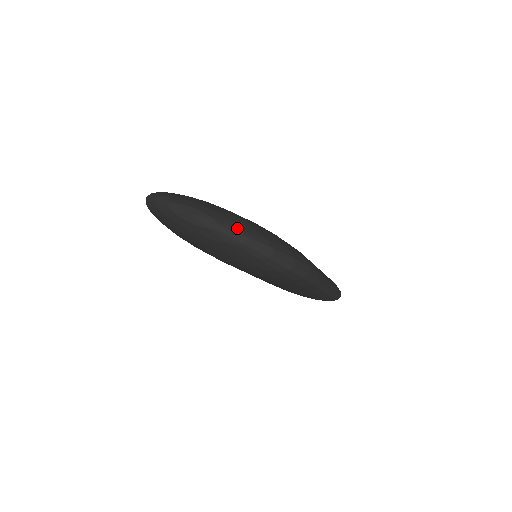
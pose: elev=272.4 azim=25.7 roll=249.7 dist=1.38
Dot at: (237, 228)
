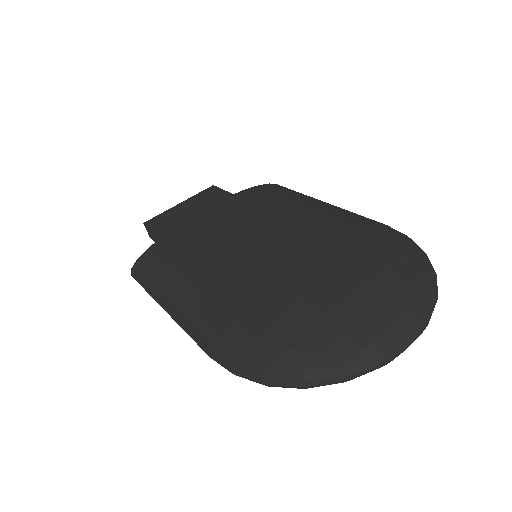
Dot at: (430, 301)
